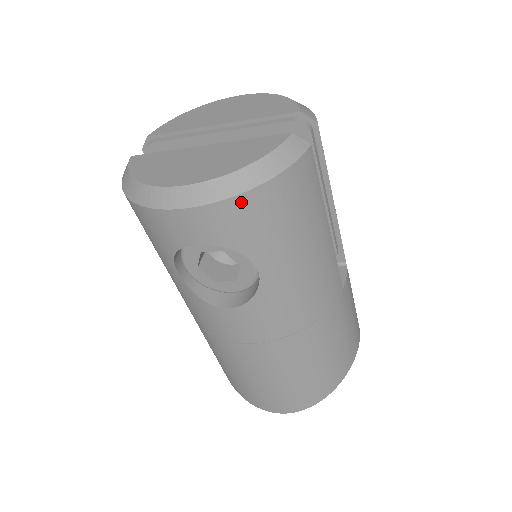
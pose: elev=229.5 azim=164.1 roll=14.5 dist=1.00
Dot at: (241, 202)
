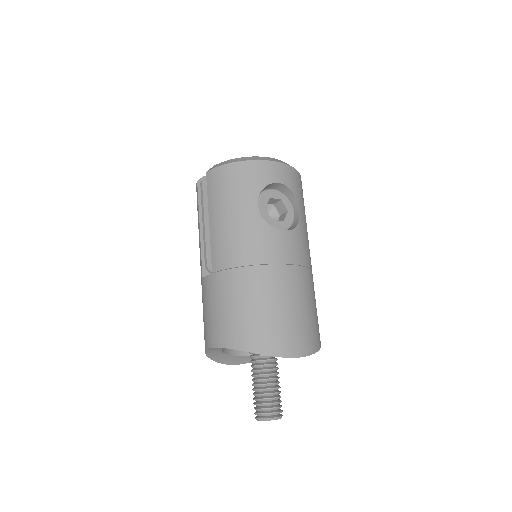
Dot at: (296, 173)
